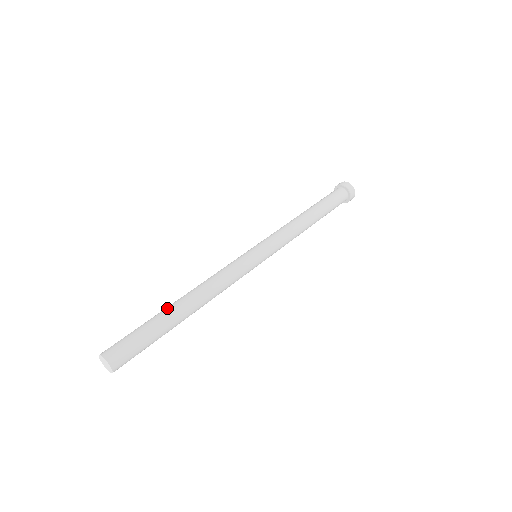
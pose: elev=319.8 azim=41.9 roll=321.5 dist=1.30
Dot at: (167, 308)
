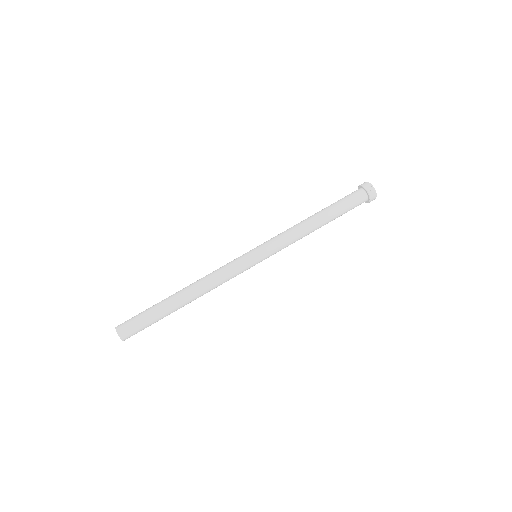
Dot at: (172, 304)
